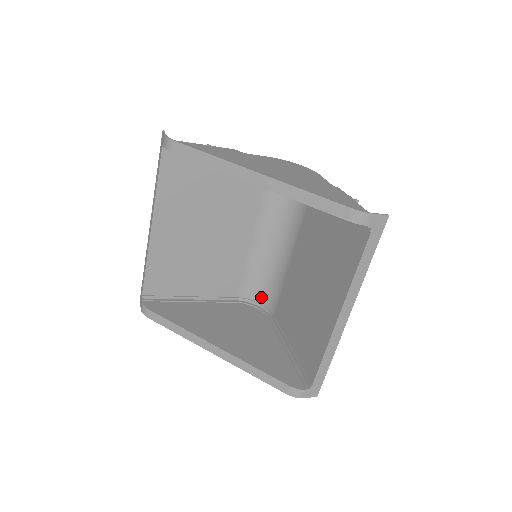
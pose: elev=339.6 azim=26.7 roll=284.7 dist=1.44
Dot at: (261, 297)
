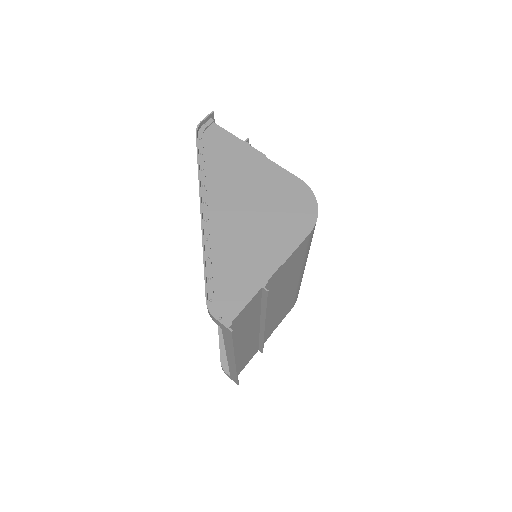
Dot at: occluded
